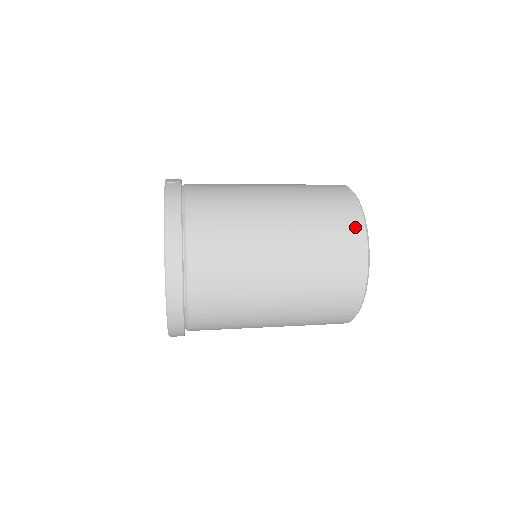
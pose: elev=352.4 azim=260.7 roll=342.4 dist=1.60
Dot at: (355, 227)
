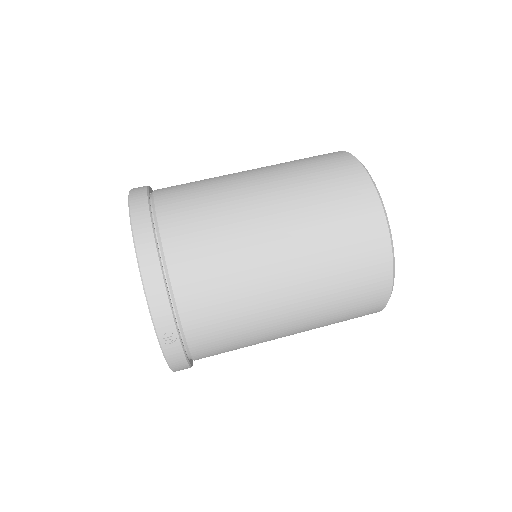
Dot at: occluded
